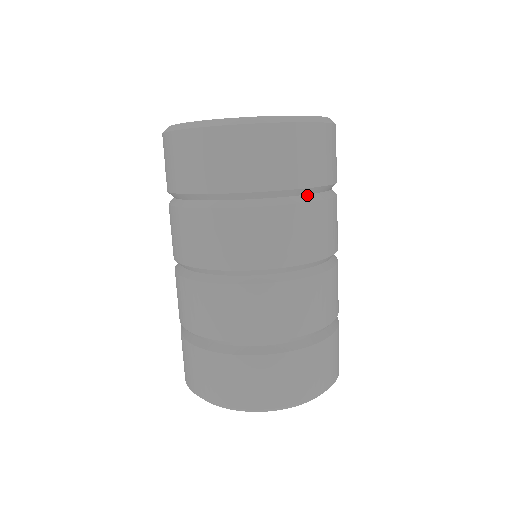
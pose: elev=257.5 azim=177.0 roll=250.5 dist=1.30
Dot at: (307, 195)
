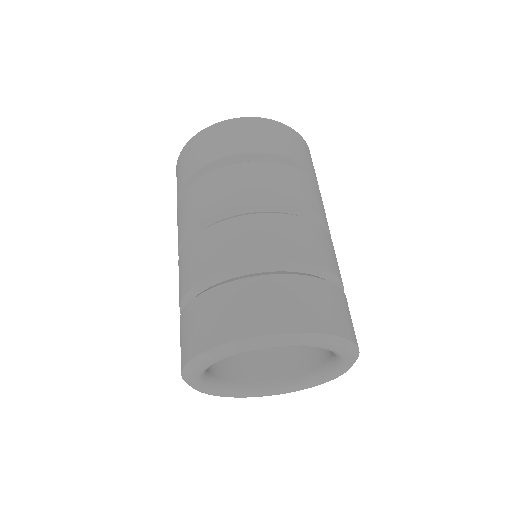
Dot at: occluded
